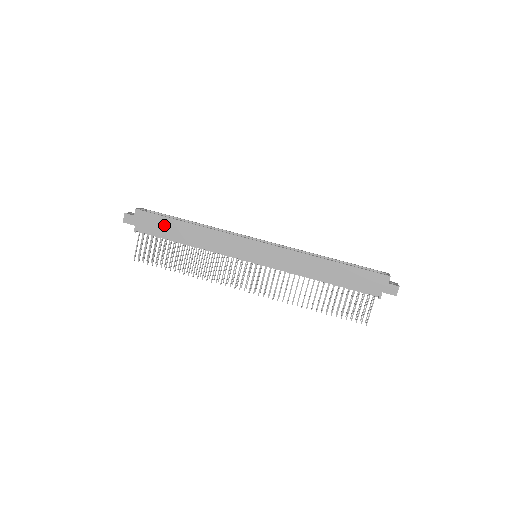
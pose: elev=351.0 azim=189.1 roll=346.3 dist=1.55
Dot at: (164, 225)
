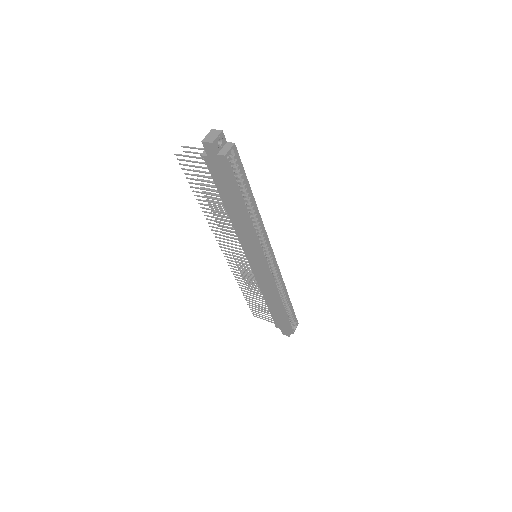
Dot at: (229, 188)
